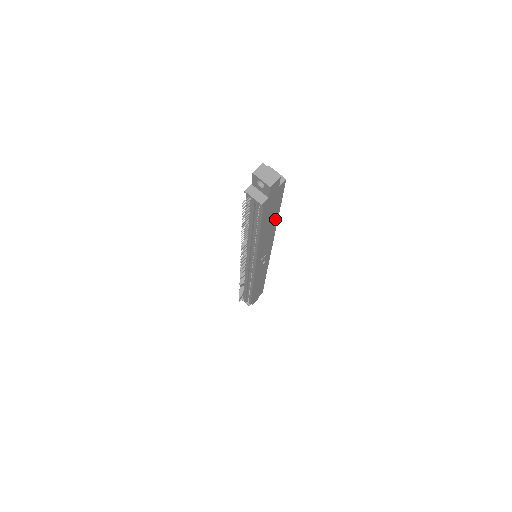
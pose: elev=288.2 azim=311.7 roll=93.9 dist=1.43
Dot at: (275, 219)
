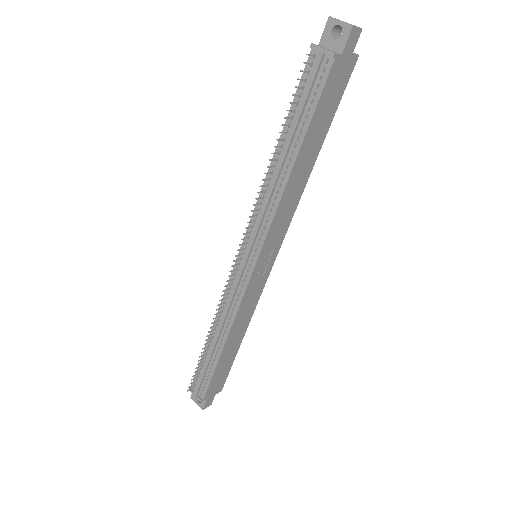
Dot at: (316, 152)
